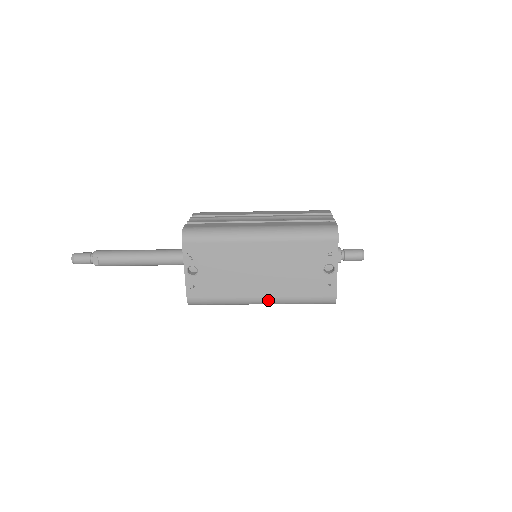
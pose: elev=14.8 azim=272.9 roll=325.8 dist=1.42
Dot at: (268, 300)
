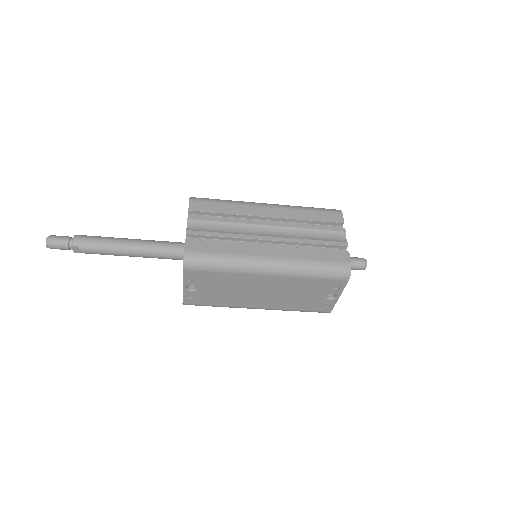
Dot at: (265, 309)
